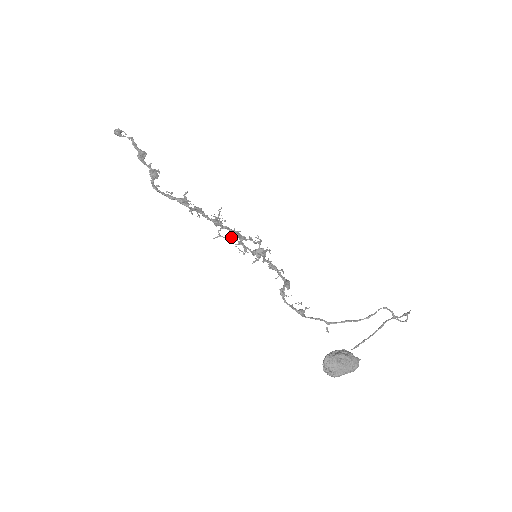
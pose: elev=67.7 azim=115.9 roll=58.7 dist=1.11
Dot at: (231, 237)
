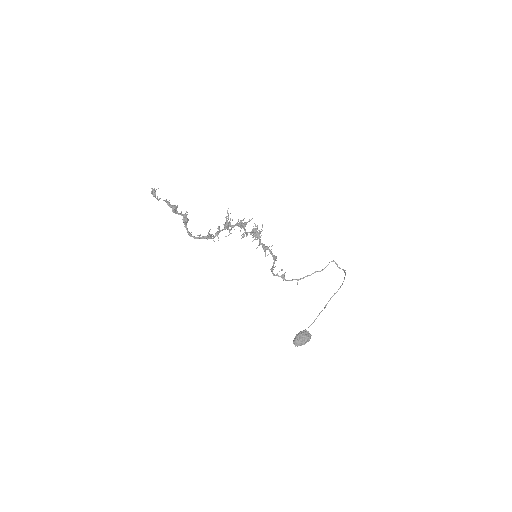
Dot at: occluded
